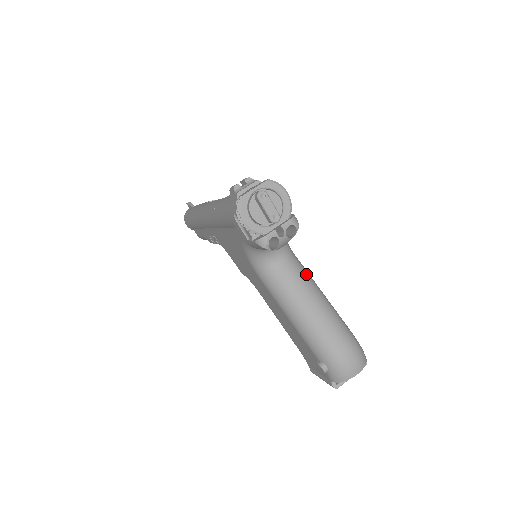
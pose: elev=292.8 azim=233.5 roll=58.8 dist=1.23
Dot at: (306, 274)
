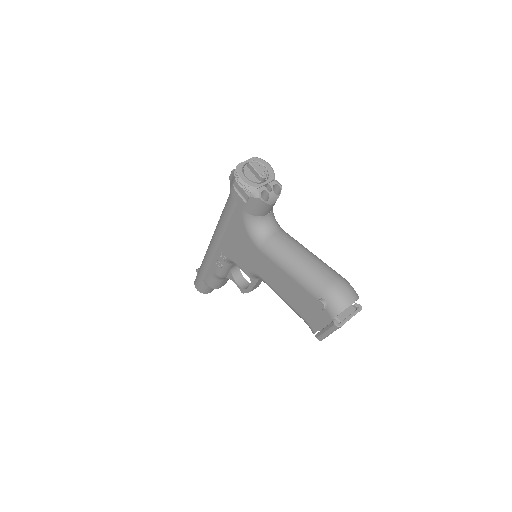
Dot at: (296, 240)
